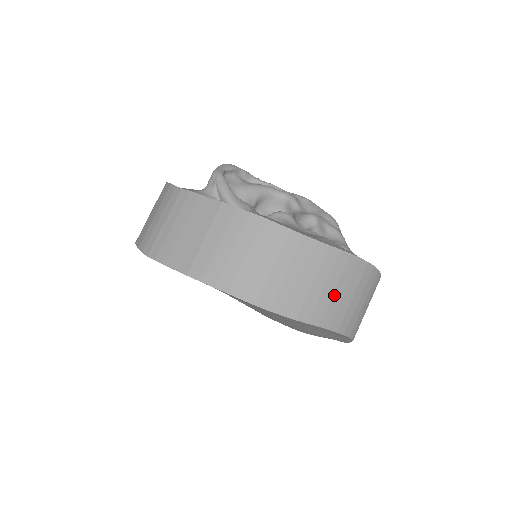
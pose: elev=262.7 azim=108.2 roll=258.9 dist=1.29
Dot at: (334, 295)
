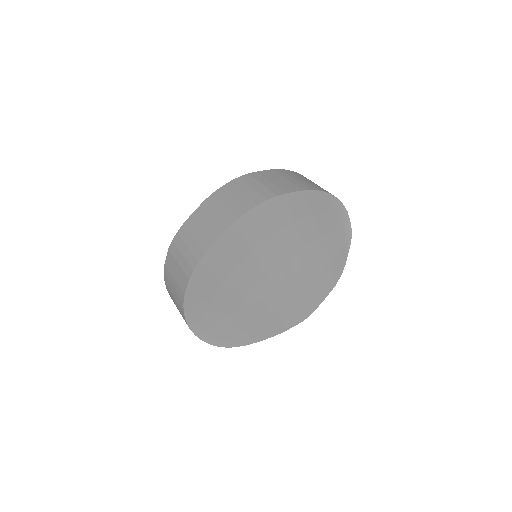
Dot at: (304, 181)
